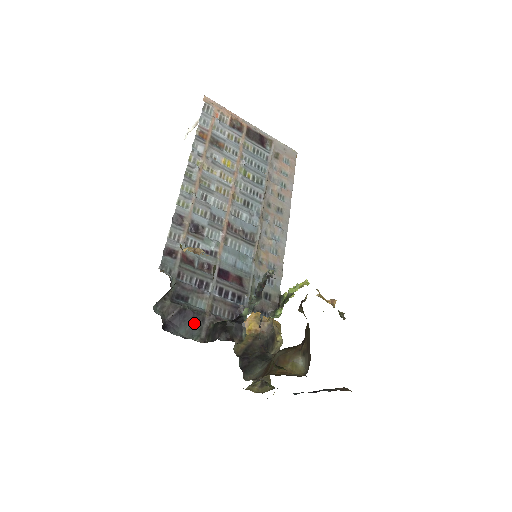
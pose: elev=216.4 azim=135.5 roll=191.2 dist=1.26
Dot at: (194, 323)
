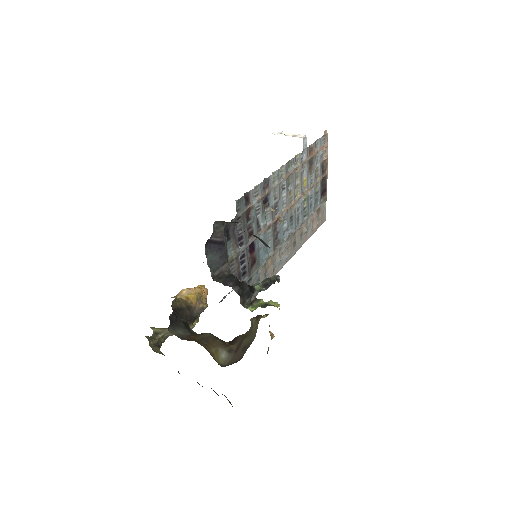
Dot at: (219, 259)
